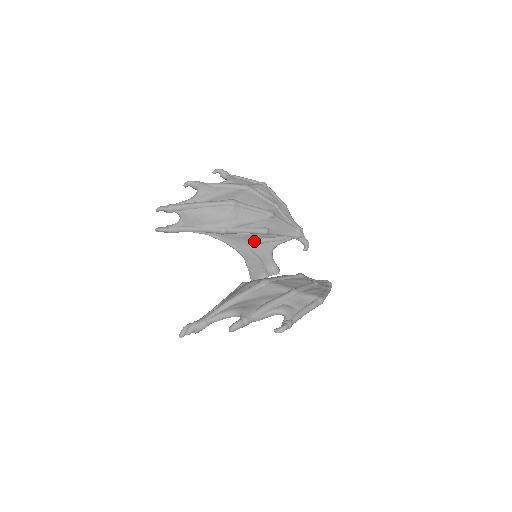
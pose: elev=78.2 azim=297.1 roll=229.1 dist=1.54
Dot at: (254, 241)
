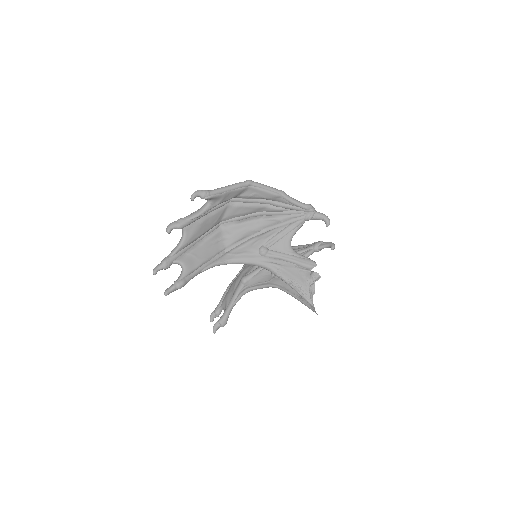
Dot at: occluded
